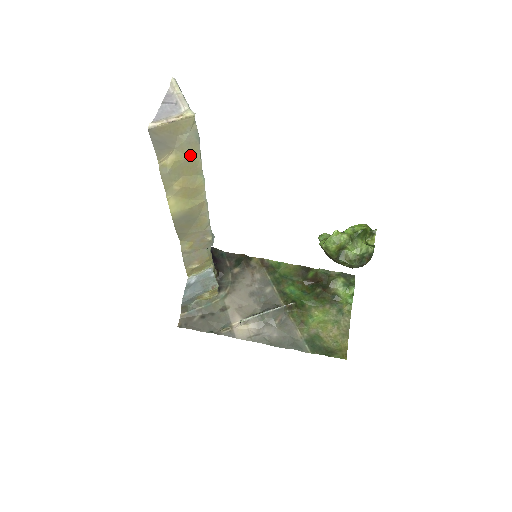
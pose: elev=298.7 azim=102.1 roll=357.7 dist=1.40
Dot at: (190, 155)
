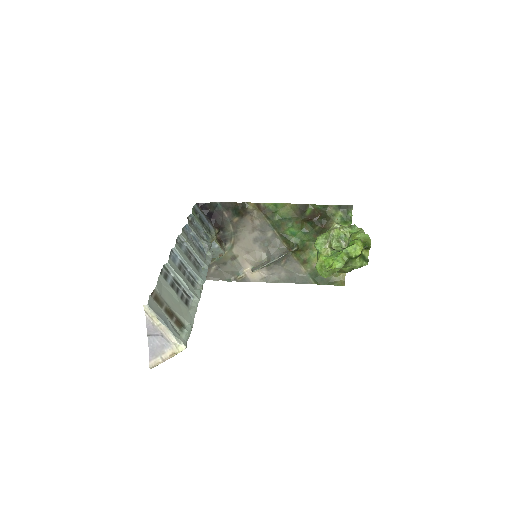
Dot at: occluded
